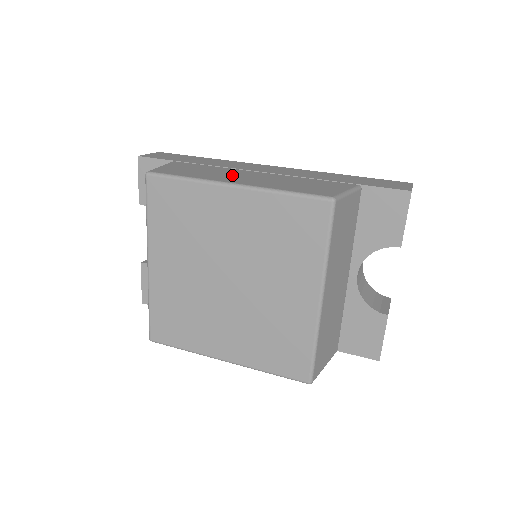
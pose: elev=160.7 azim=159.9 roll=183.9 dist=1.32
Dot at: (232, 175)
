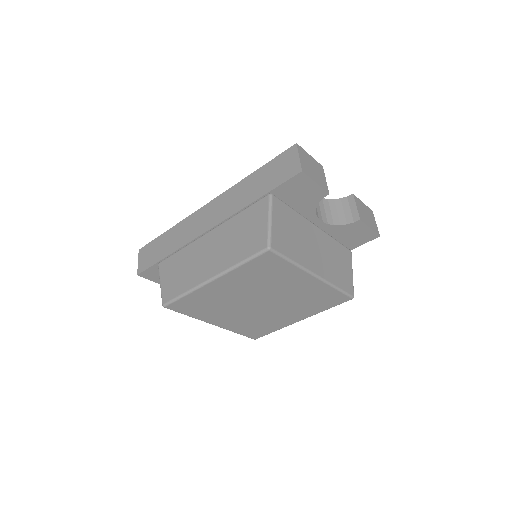
Dot at: (200, 261)
